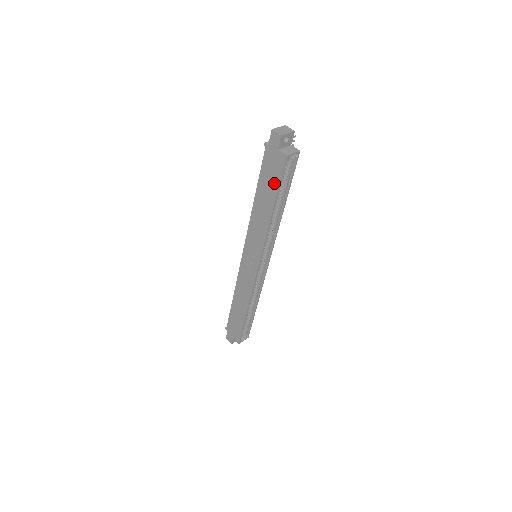
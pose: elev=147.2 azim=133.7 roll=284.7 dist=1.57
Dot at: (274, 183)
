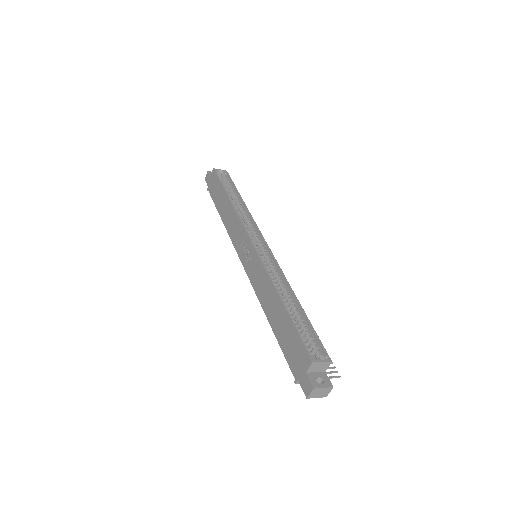
Dot at: (219, 187)
